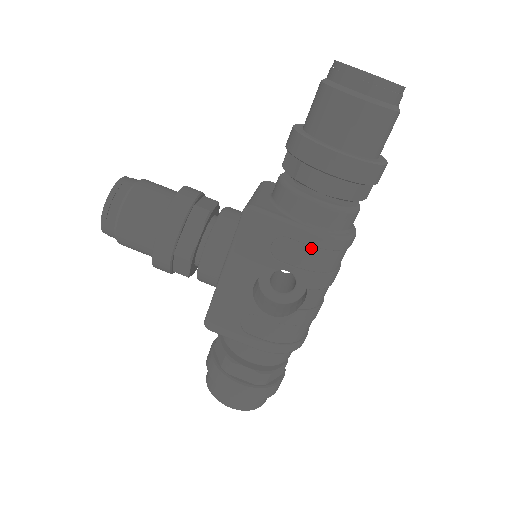
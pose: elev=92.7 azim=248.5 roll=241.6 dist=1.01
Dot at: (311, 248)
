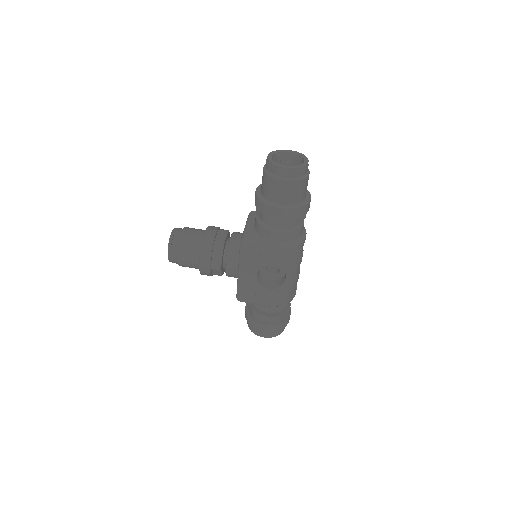
Dot at: (280, 253)
